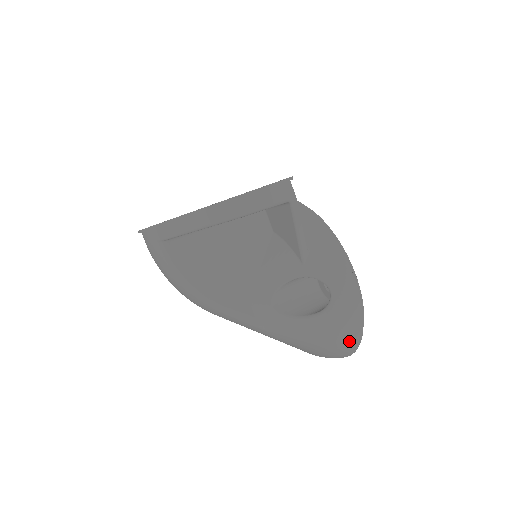
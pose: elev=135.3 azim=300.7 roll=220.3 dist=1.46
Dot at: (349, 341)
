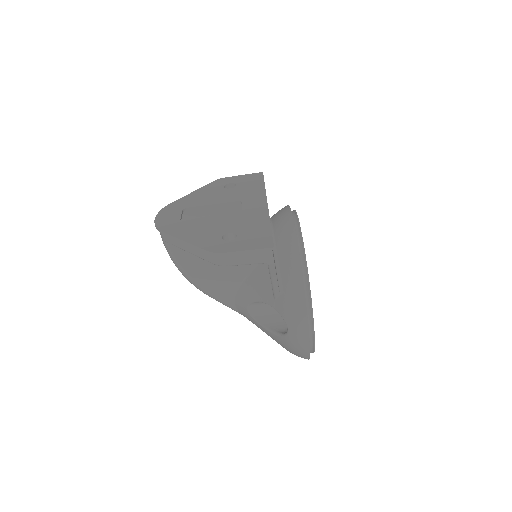
Dot at: (299, 356)
